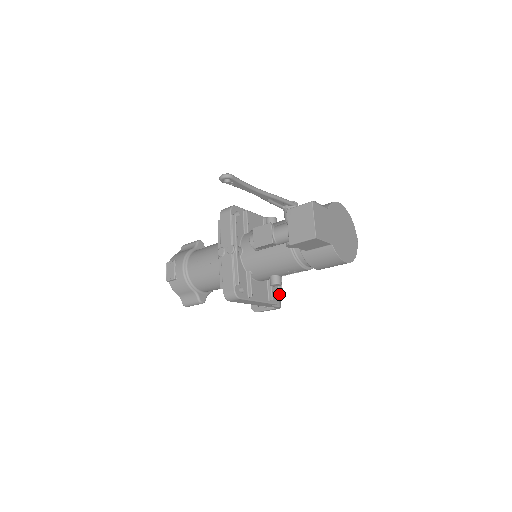
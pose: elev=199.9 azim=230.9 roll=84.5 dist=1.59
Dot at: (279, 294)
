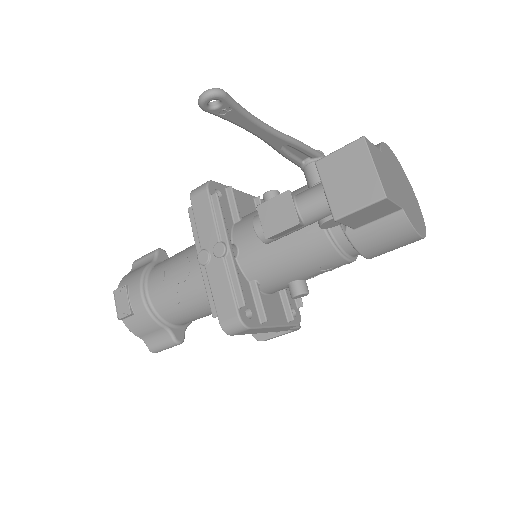
Dot at: (298, 309)
